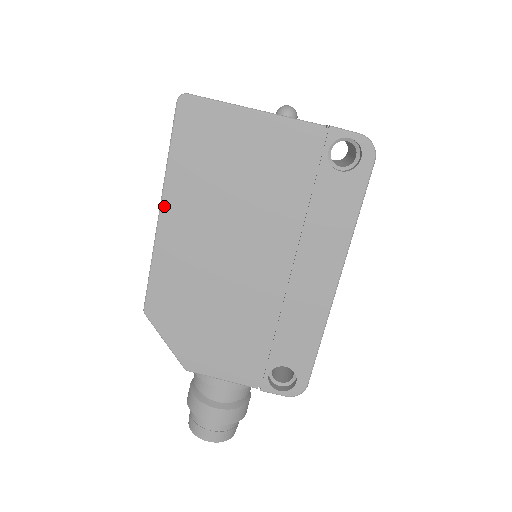
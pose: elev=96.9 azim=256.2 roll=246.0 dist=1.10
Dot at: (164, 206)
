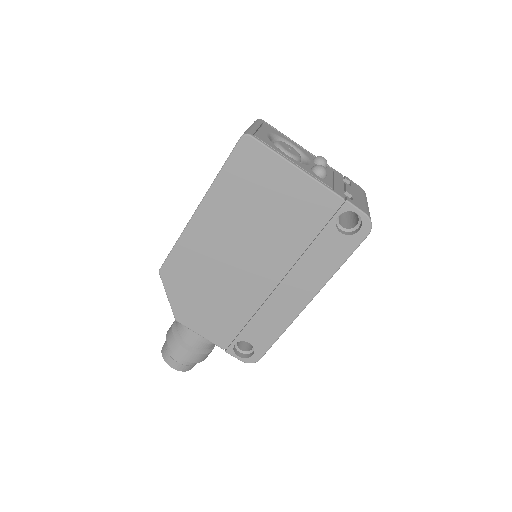
Dot at: (202, 206)
